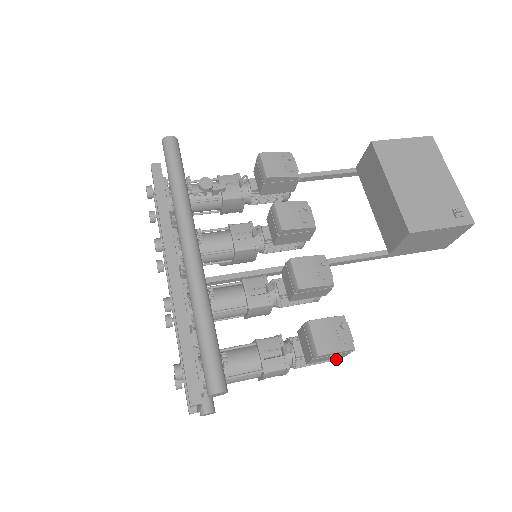
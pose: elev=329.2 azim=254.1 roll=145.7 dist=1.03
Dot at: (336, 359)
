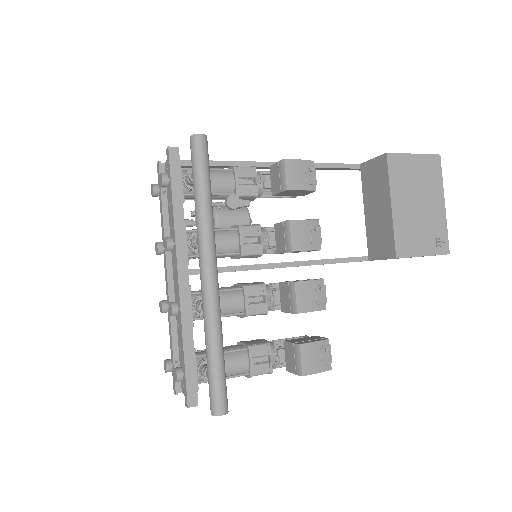
Dot at: occluded
